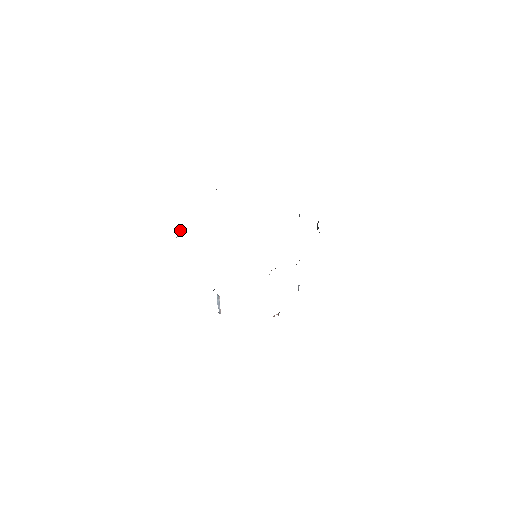
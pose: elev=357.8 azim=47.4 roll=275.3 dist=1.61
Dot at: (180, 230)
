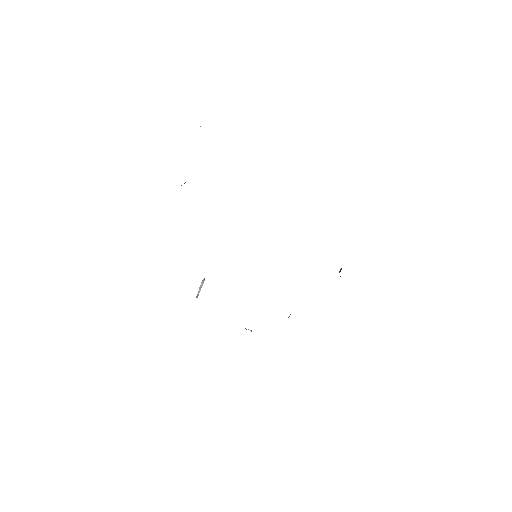
Dot at: occluded
